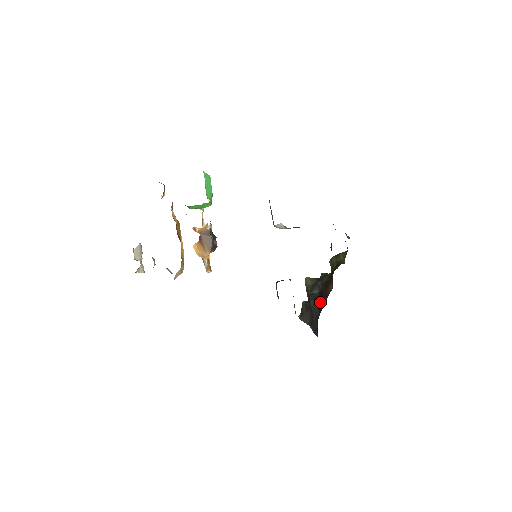
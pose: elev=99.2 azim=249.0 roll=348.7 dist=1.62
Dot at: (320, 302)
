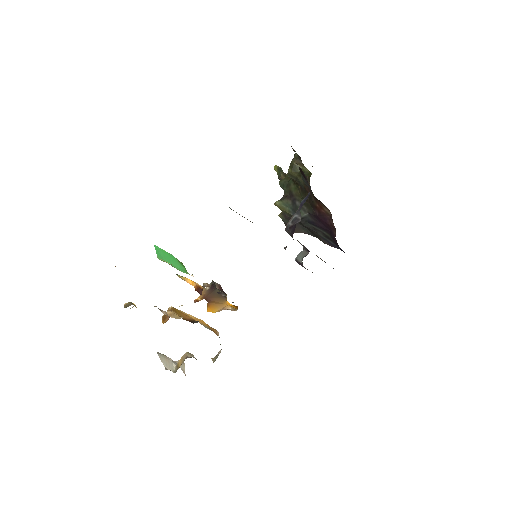
Dot at: (321, 225)
